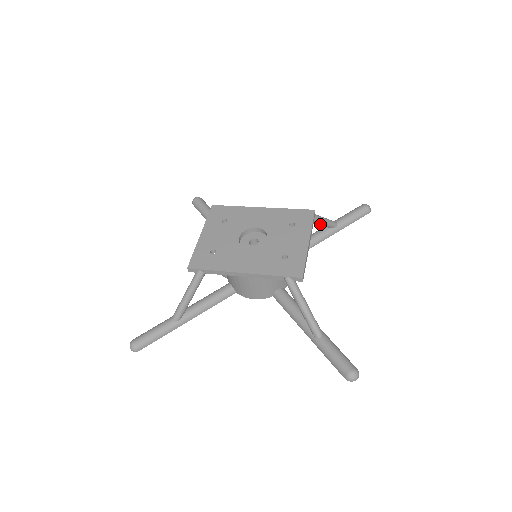
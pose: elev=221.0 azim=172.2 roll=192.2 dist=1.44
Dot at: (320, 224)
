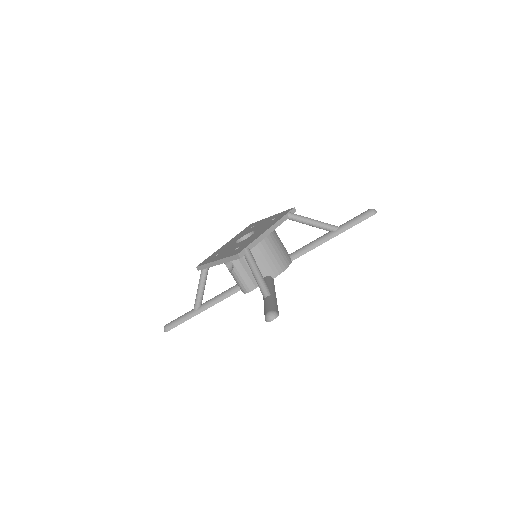
Dot at: occluded
